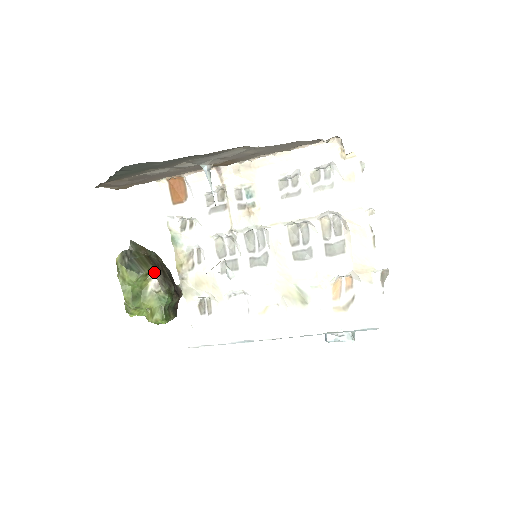
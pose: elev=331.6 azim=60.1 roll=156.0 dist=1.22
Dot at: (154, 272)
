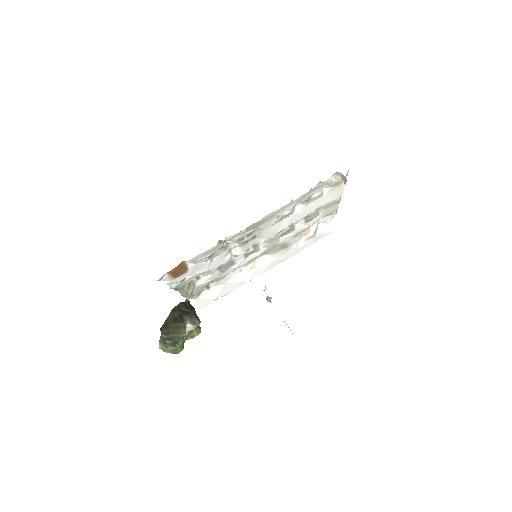
Dot at: (186, 324)
